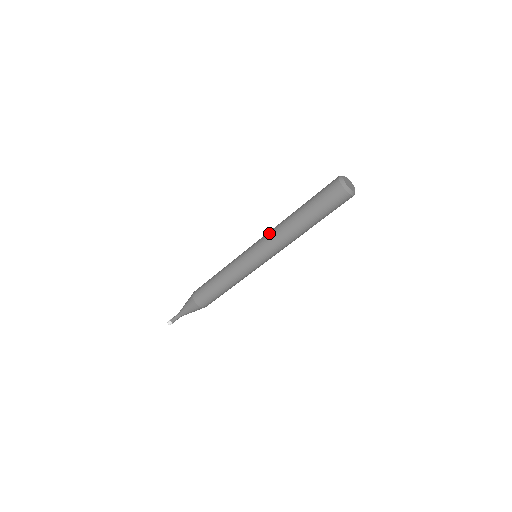
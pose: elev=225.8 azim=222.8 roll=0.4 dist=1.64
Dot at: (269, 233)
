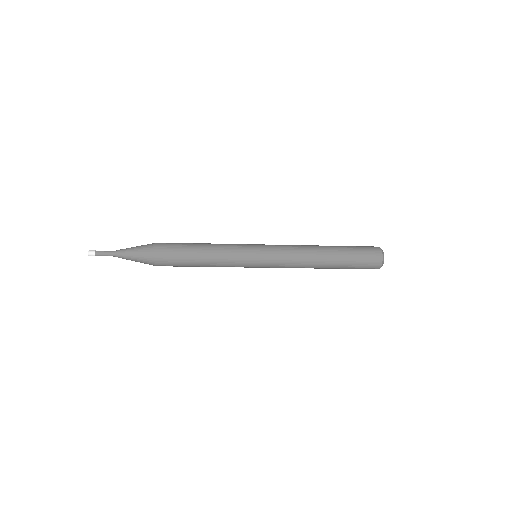
Dot at: (290, 263)
